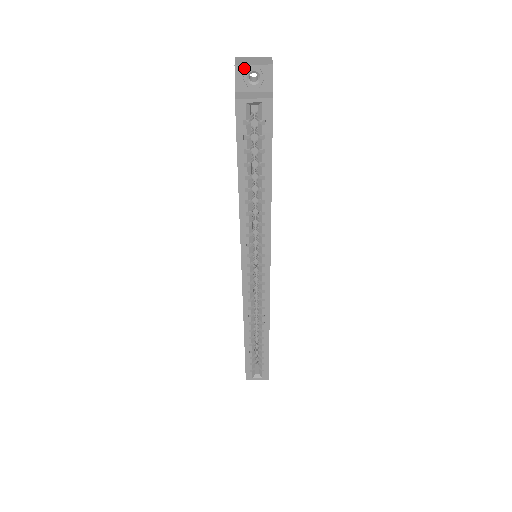
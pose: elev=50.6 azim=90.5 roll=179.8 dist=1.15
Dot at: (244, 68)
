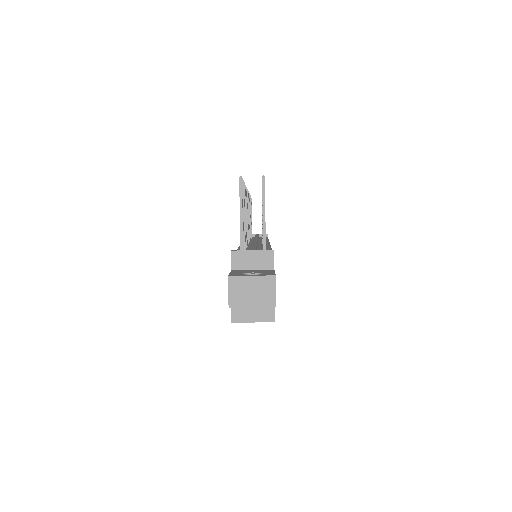
Dot at: (240, 306)
